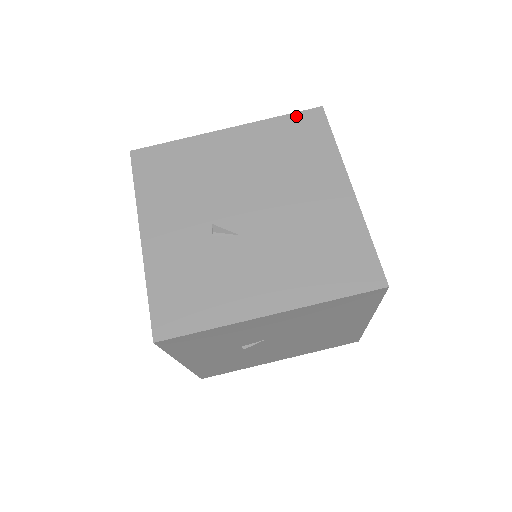
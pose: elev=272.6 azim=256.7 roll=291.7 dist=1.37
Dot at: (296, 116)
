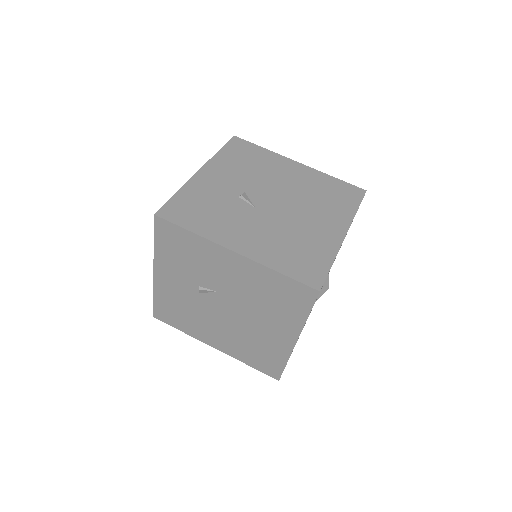
Dot at: (346, 184)
